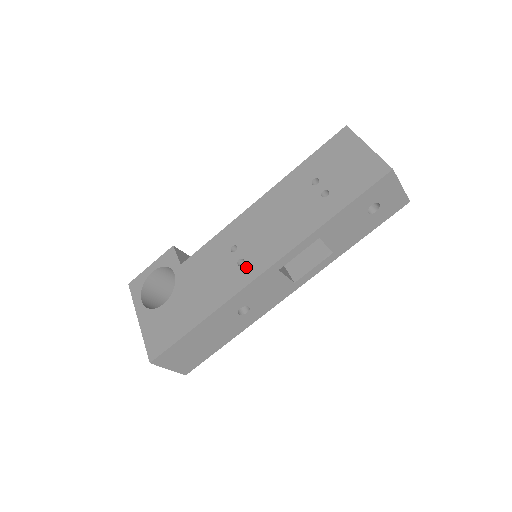
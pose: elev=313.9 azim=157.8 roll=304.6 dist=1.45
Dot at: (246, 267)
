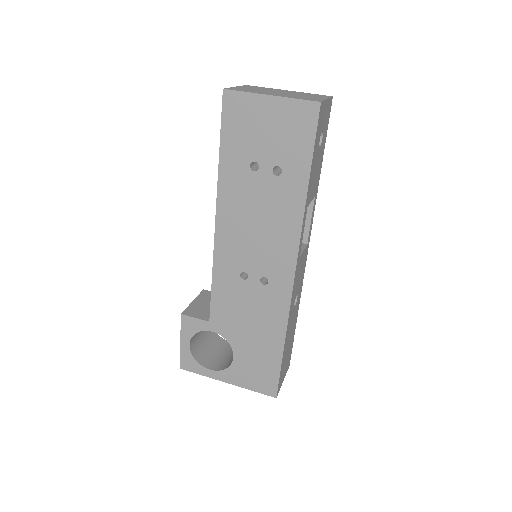
Dot at: (274, 281)
